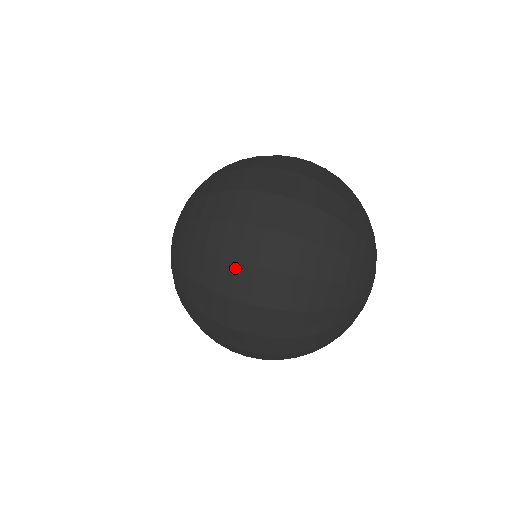
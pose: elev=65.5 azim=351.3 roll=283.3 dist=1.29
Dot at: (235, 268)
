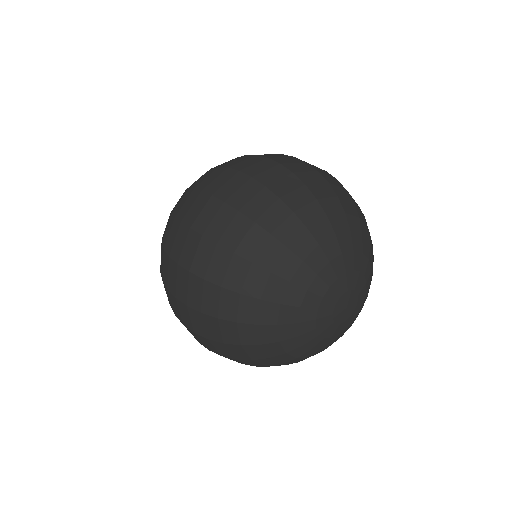
Dot at: (168, 261)
